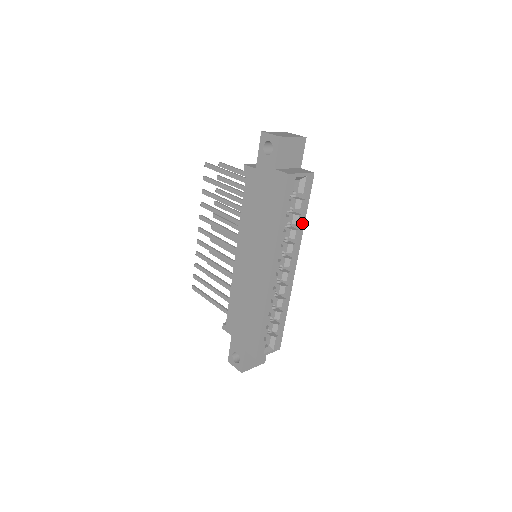
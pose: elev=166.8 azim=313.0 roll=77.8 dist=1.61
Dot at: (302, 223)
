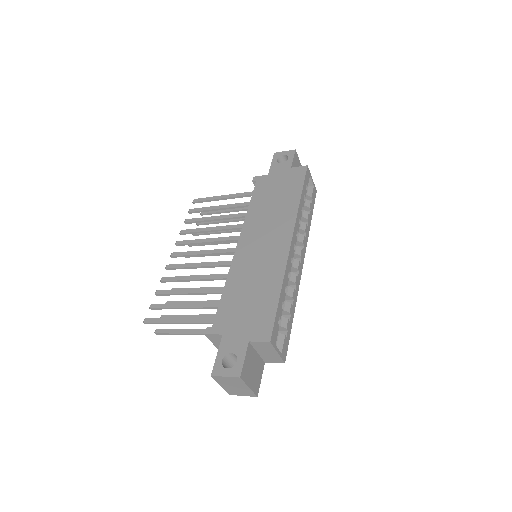
Dot at: (309, 224)
